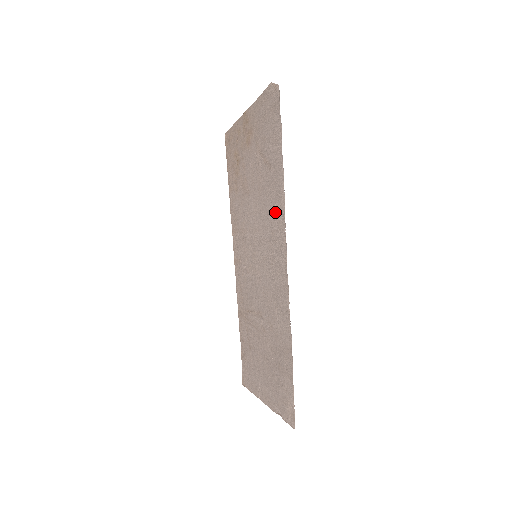
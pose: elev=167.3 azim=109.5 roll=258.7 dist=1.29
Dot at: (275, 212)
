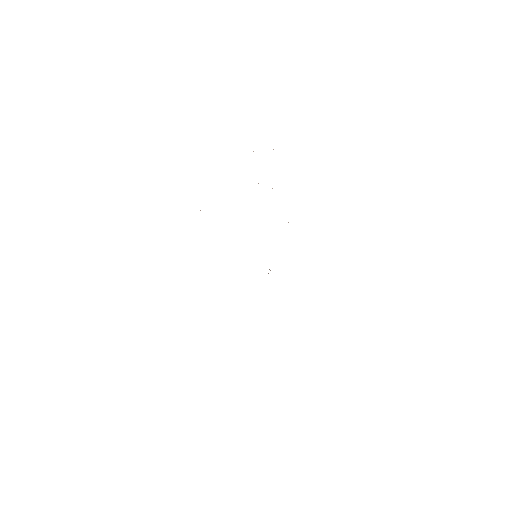
Dot at: occluded
